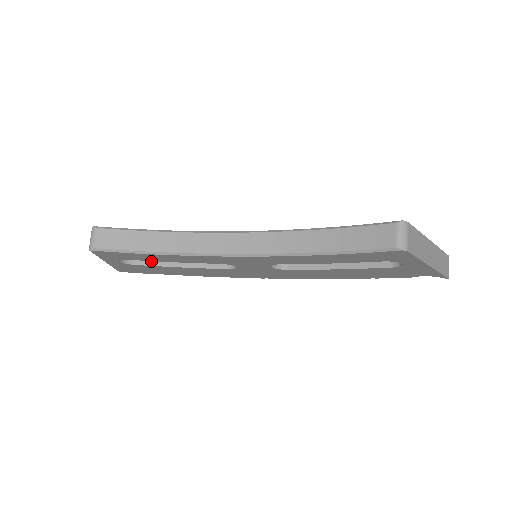
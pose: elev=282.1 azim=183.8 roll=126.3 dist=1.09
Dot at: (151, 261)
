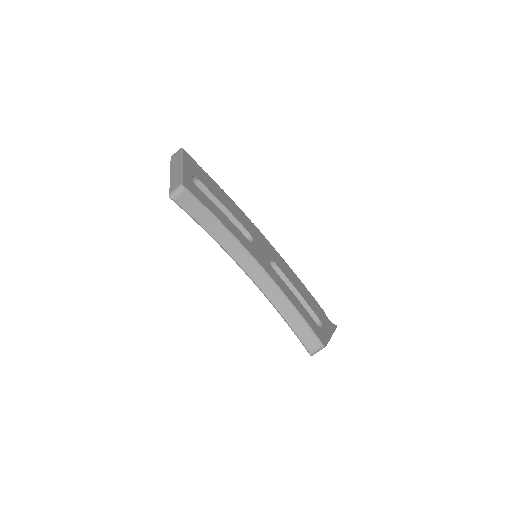
Dot at: occluded
